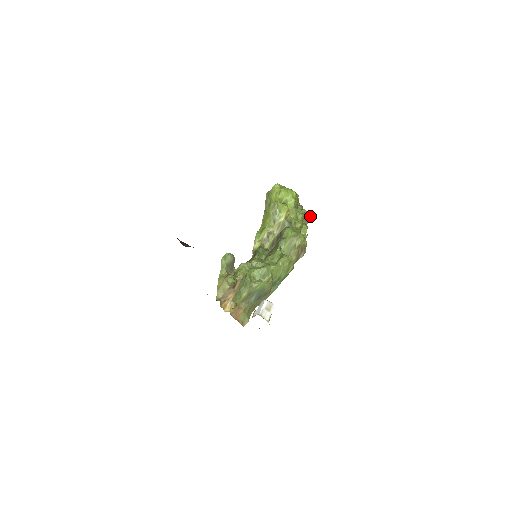
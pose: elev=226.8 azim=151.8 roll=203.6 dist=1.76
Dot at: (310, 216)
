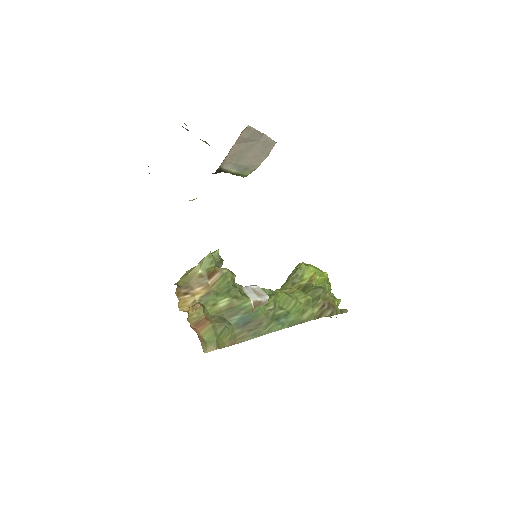
Dot at: (346, 309)
